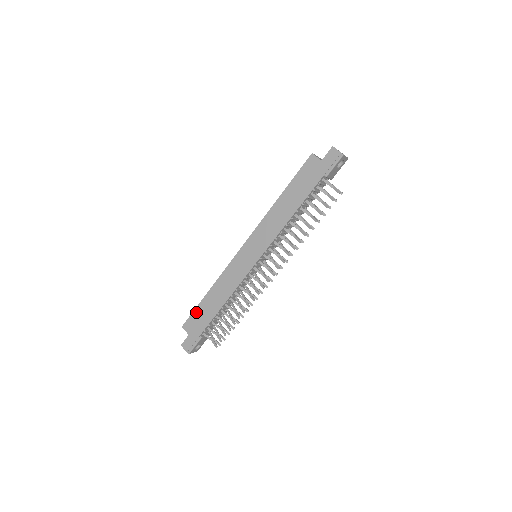
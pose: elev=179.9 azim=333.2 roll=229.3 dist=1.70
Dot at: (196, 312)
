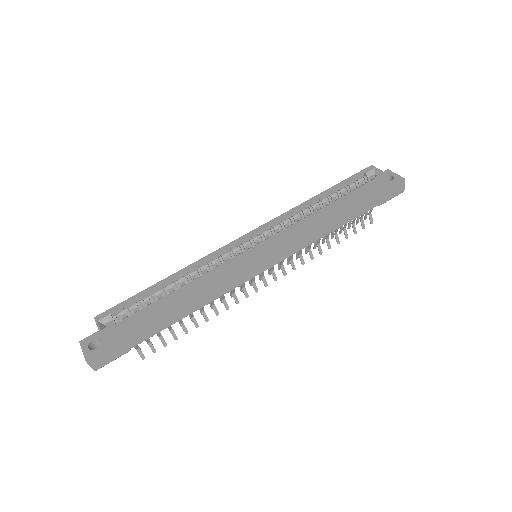
Dot at: (141, 318)
